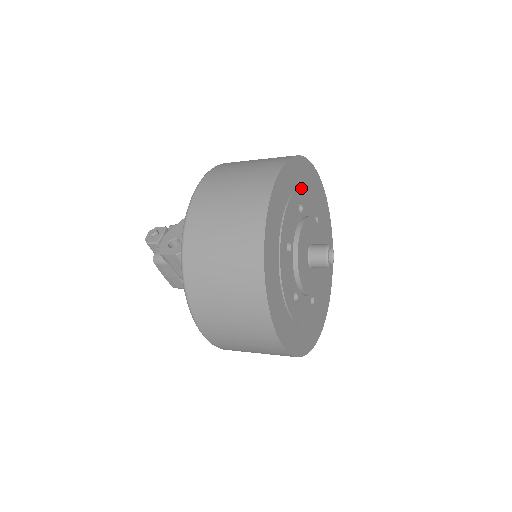
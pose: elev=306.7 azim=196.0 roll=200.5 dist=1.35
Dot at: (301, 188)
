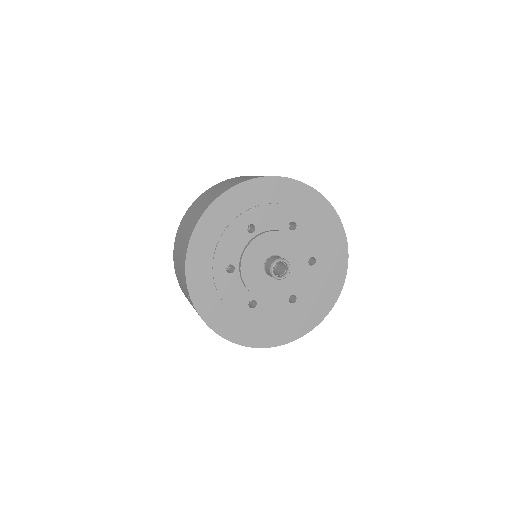
Dot at: (305, 215)
